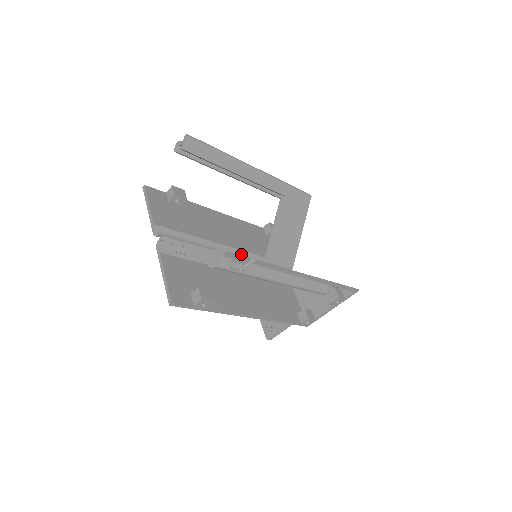
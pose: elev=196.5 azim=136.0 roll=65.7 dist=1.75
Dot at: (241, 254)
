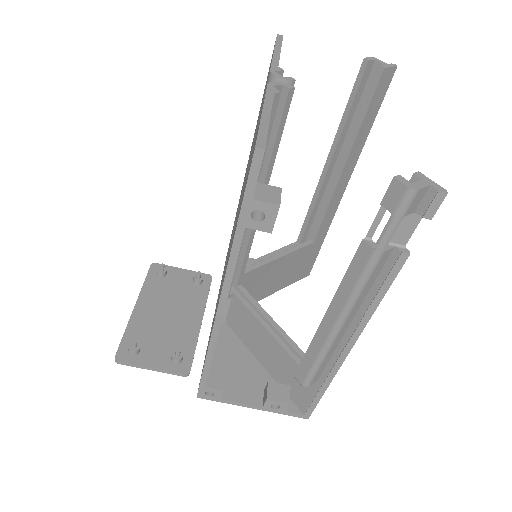
Dot at: occluded
